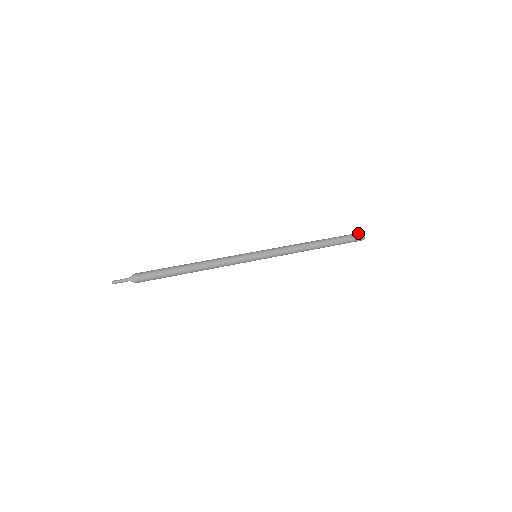
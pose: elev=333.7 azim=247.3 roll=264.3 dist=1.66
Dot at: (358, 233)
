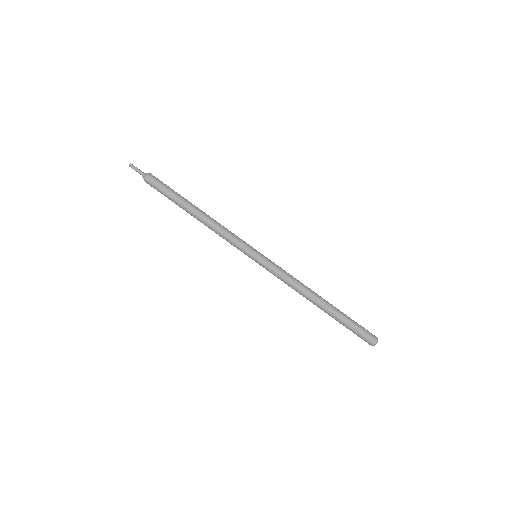
Dot at: (373, 335)
